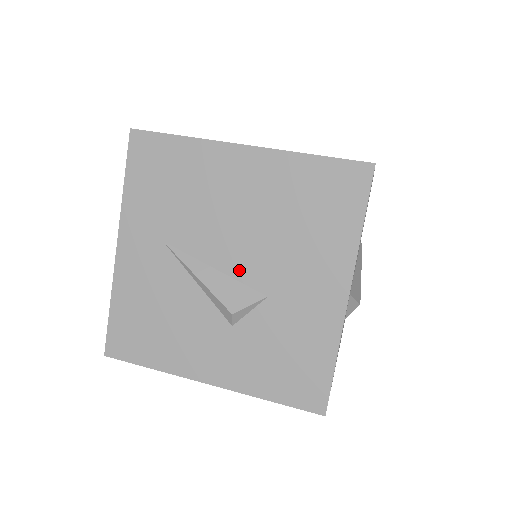
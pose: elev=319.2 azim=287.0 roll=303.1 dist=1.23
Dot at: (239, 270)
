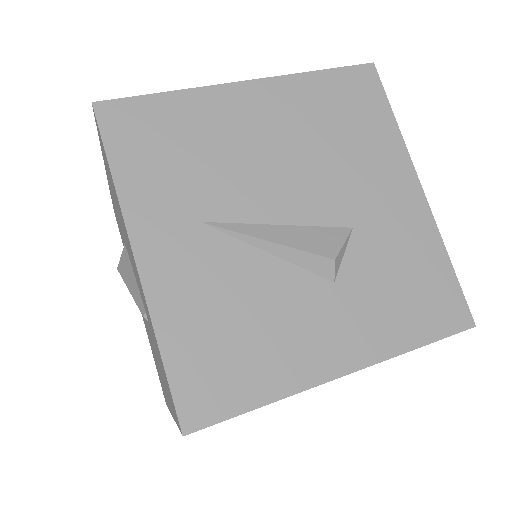
Dot at: (308, 213)
